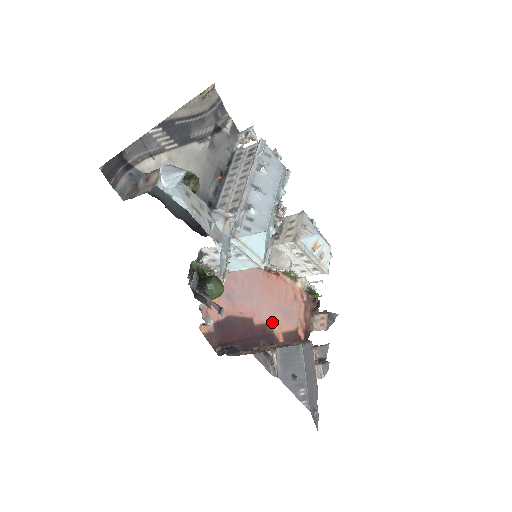
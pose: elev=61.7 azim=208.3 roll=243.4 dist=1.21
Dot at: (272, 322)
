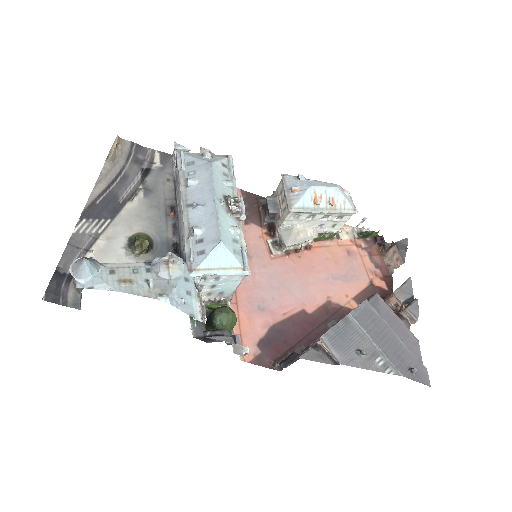
Dot at: (332, 297)
